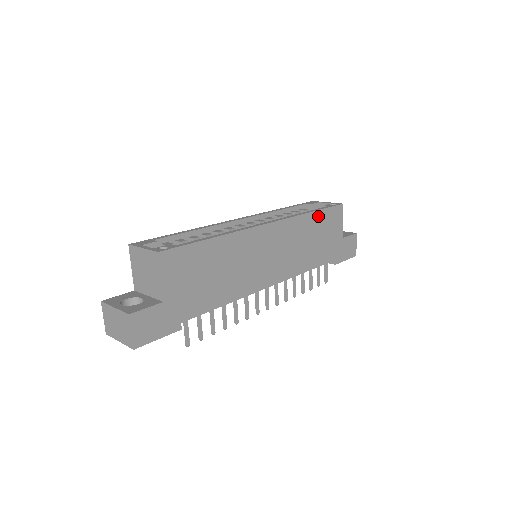
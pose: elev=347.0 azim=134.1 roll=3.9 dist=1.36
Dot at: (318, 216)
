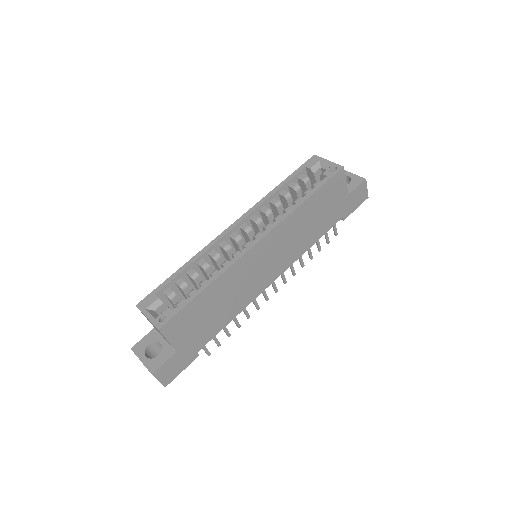
Dot at: (314, 198)
